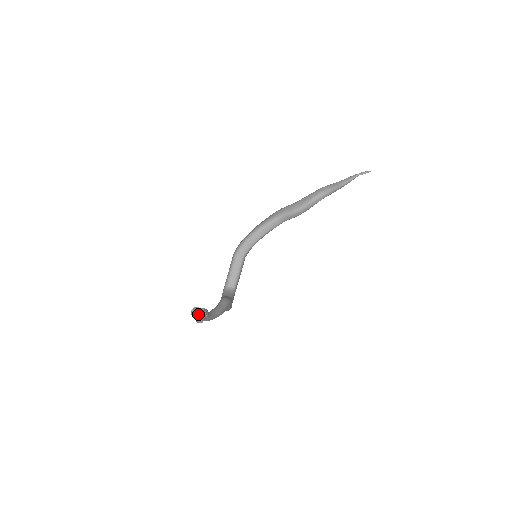
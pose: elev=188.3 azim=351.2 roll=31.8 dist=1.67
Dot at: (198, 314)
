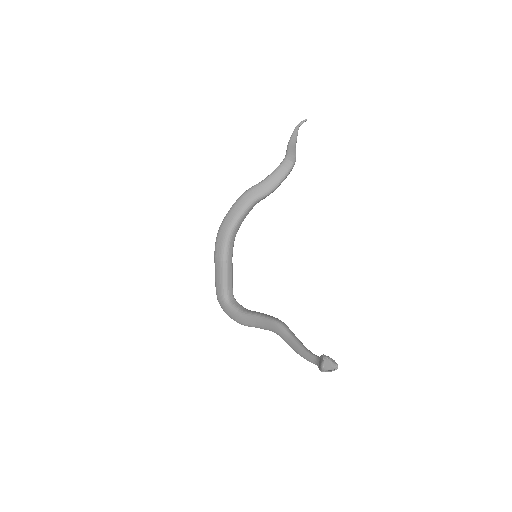
Dot at: occluded
